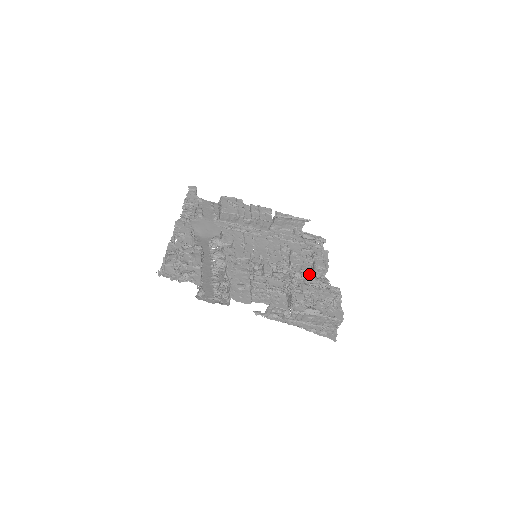
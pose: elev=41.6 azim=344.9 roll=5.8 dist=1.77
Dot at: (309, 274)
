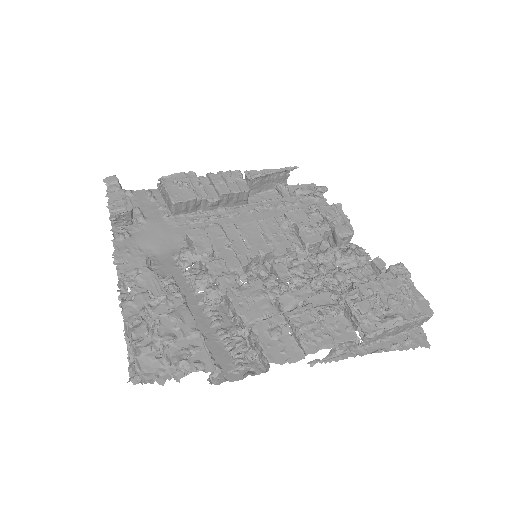
Dot at: (338, 252)
